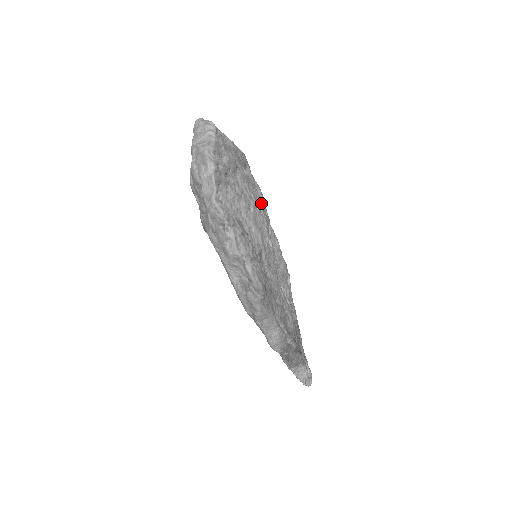
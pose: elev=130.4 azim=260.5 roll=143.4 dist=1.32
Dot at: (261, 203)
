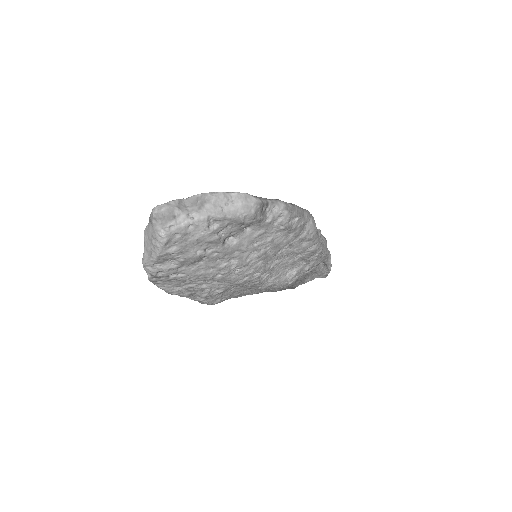
Dot at: (270, 242)
